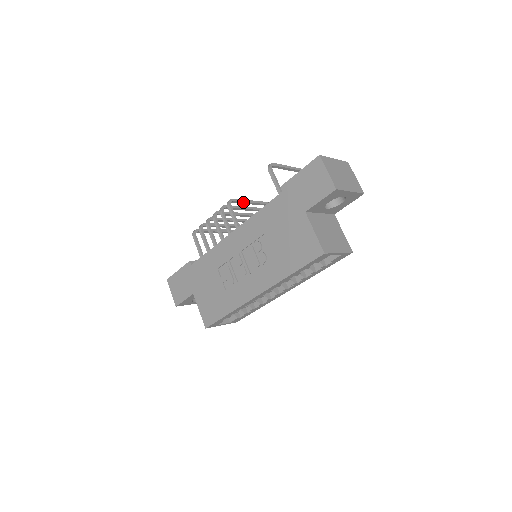
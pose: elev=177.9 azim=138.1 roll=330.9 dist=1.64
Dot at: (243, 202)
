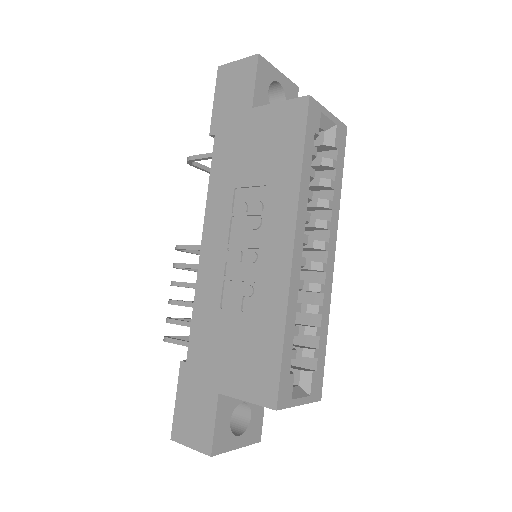
Dot at: (198, 252)
